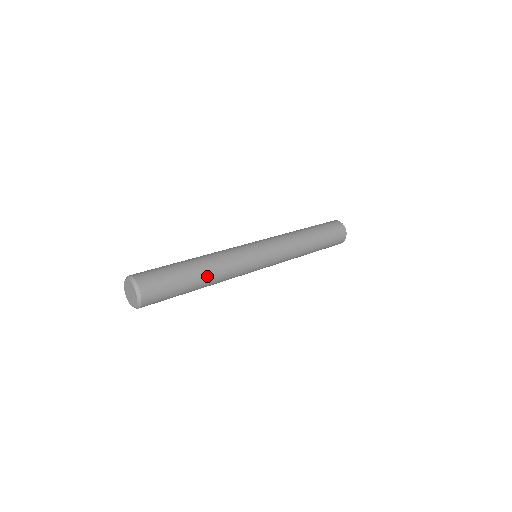
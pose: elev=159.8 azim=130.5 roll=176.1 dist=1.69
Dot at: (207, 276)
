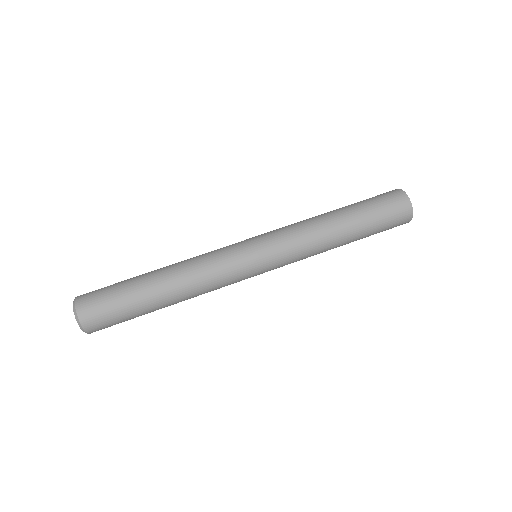
Dot at: occluded
